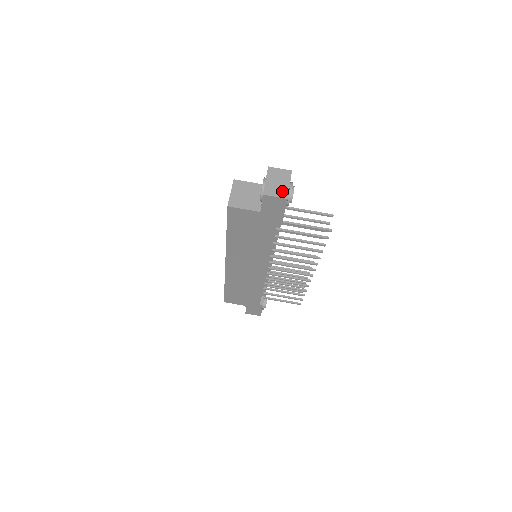
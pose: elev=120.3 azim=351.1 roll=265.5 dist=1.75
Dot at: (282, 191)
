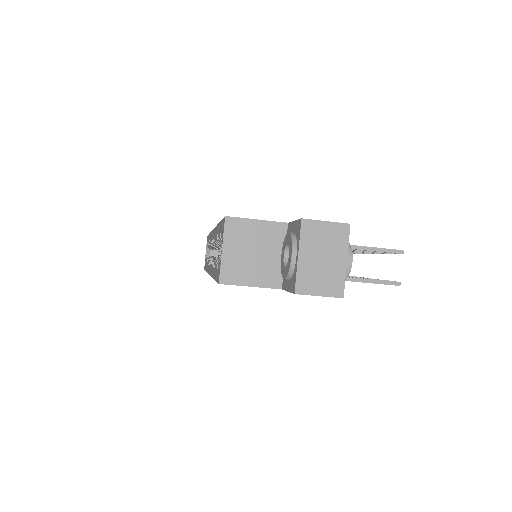
Dot at: (332, 280)
